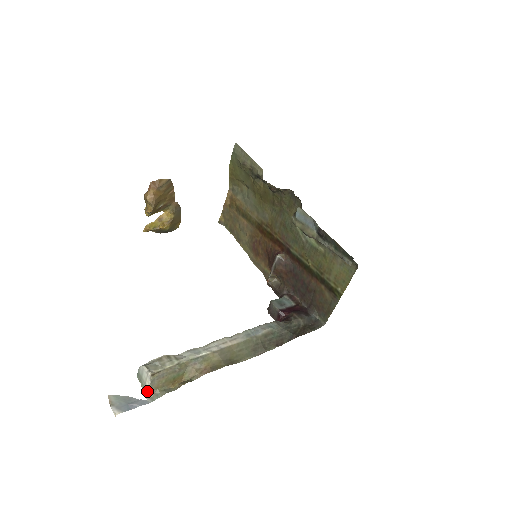
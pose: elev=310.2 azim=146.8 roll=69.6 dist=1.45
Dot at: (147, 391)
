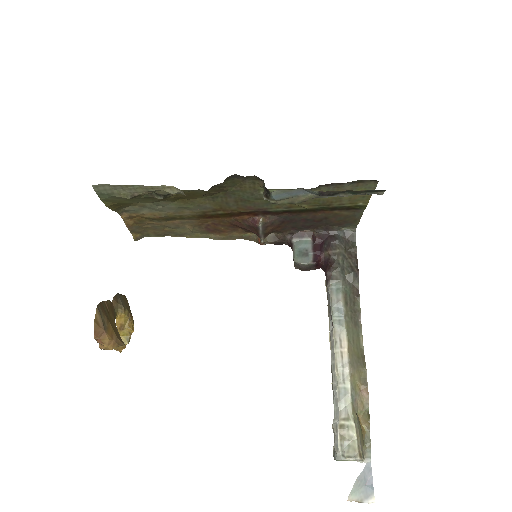
Dot at: (361, 461)
